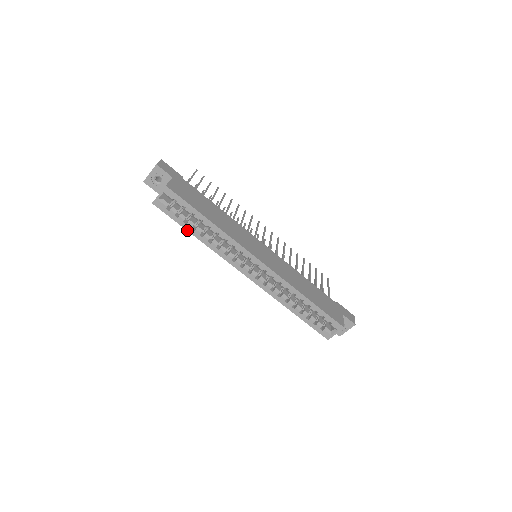
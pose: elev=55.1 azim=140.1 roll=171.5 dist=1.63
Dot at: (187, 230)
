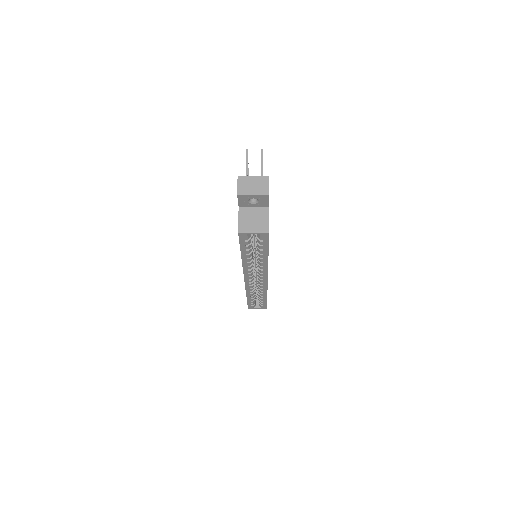
Dot at: (241, 253)
